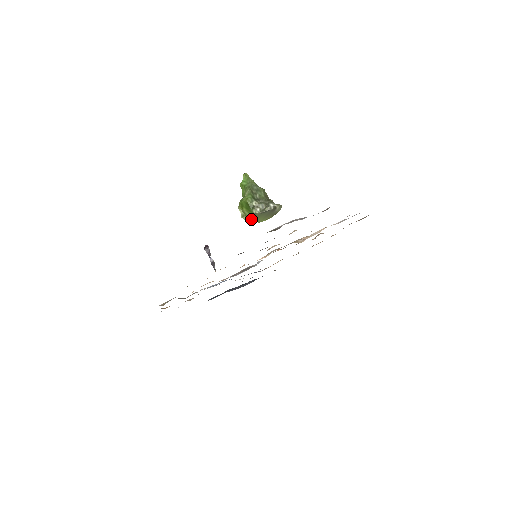
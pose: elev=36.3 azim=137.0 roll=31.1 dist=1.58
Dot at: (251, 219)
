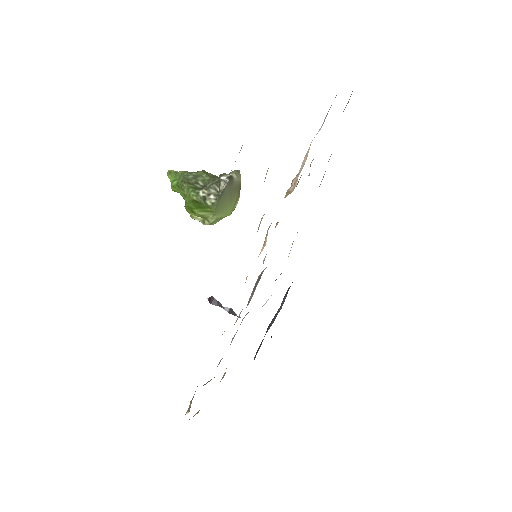
Dot at: (215, 217)
